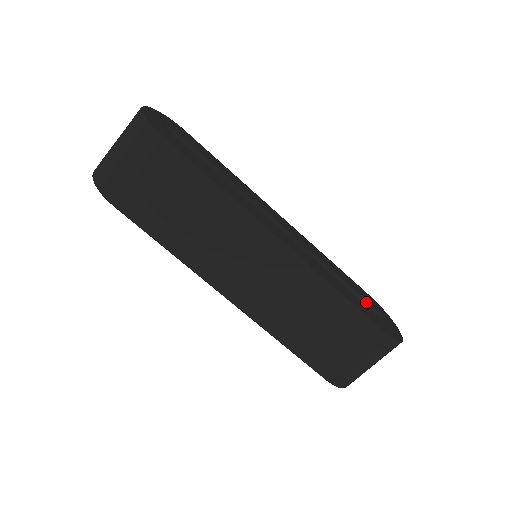
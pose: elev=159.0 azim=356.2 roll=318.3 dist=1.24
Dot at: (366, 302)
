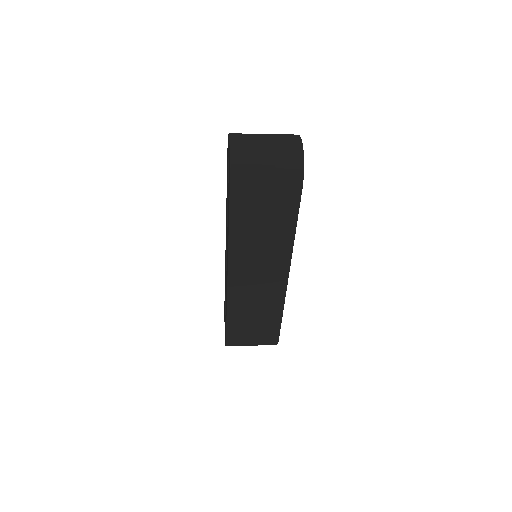
Dot at: occluded
